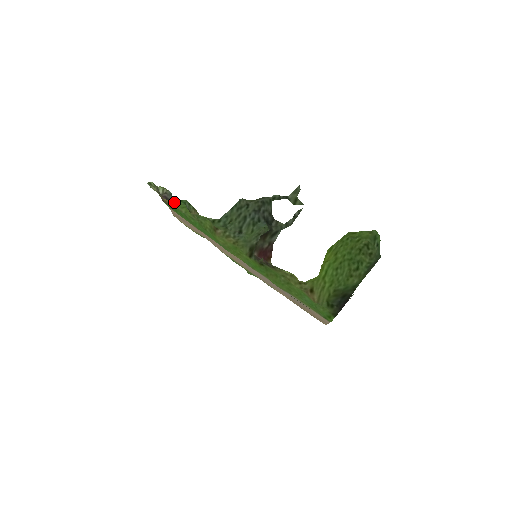
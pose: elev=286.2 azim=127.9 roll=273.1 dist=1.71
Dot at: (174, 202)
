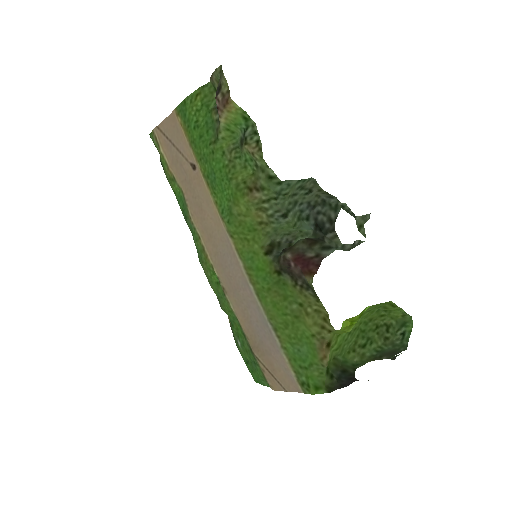
Dot at: (235, 113)
